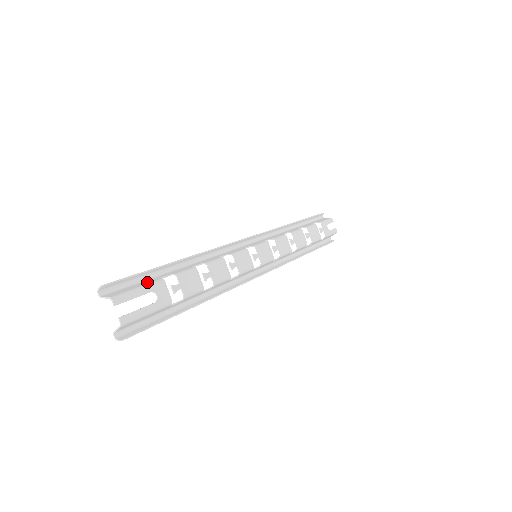
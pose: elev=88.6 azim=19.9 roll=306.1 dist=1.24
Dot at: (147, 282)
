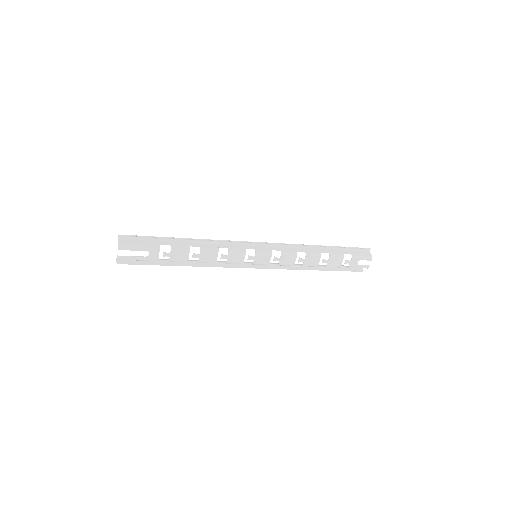
Dot at: (150, 243)
